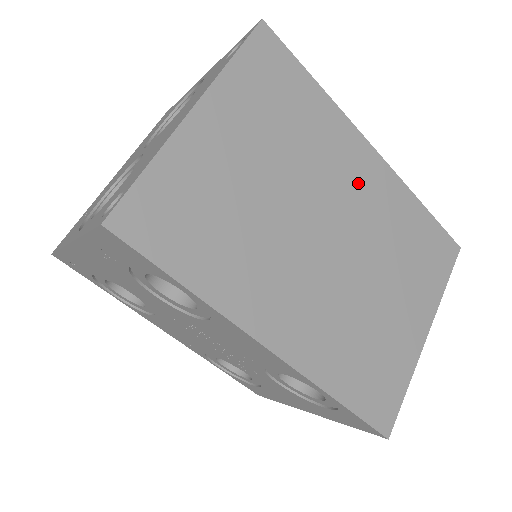
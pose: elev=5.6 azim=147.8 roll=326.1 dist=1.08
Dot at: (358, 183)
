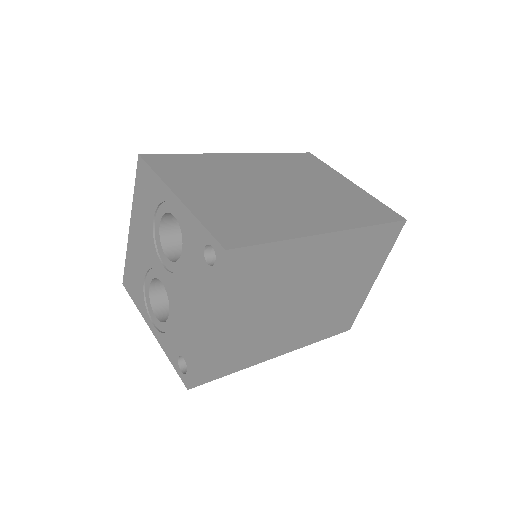
Dot at: (320, 261)
